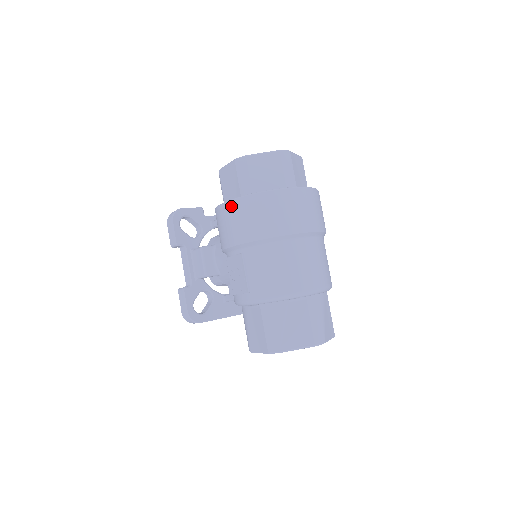
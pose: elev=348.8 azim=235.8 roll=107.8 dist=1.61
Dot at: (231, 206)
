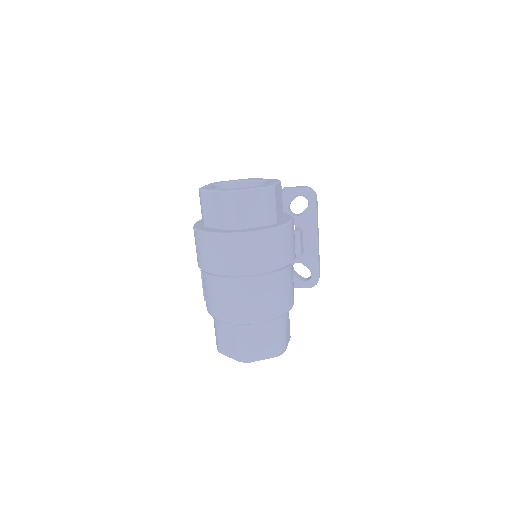
Dot at: occluded
